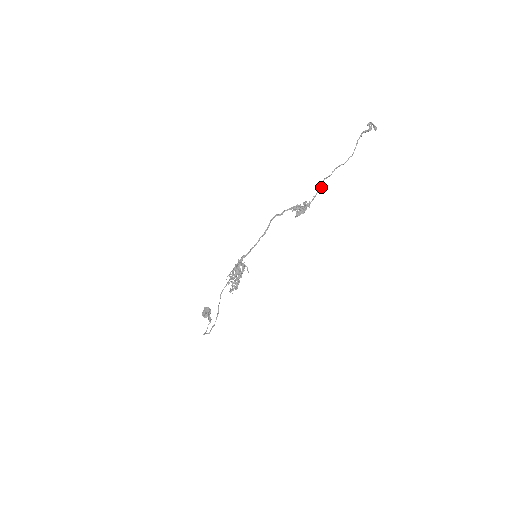
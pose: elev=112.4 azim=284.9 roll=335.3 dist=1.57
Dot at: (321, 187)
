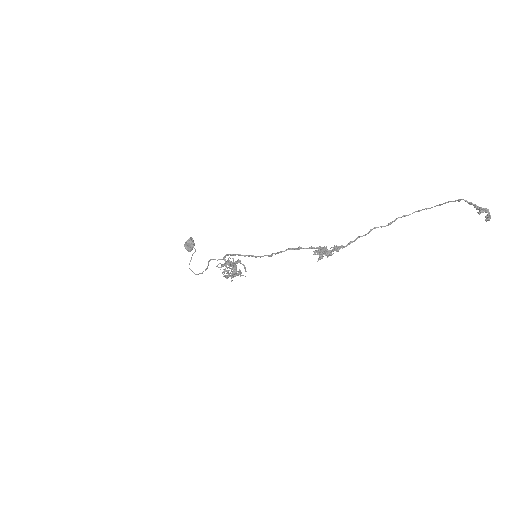
Dot at: (364, 235)
